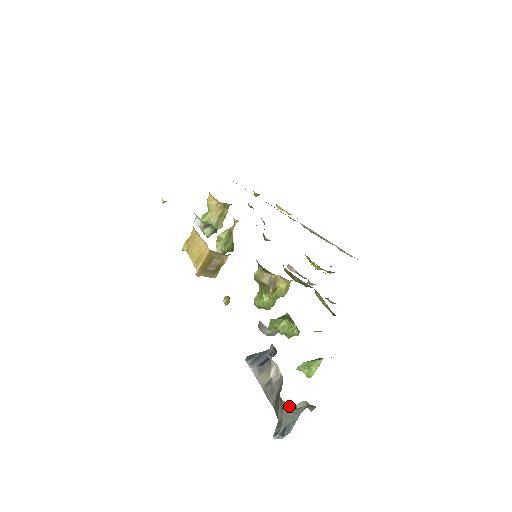
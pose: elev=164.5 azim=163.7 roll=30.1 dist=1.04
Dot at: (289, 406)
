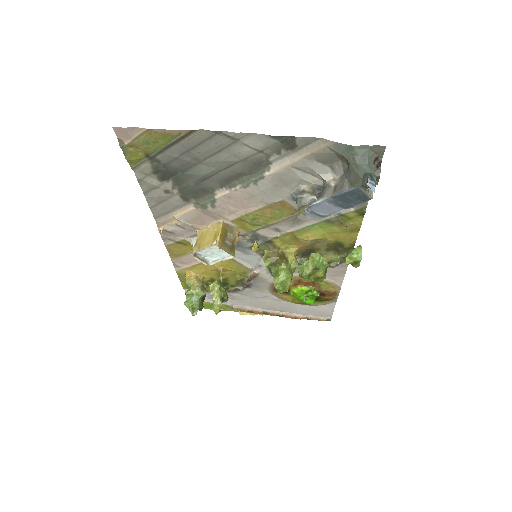
Dot at: (362, 159)
